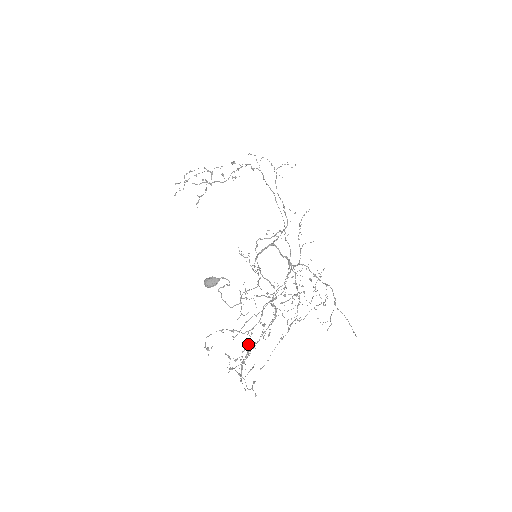
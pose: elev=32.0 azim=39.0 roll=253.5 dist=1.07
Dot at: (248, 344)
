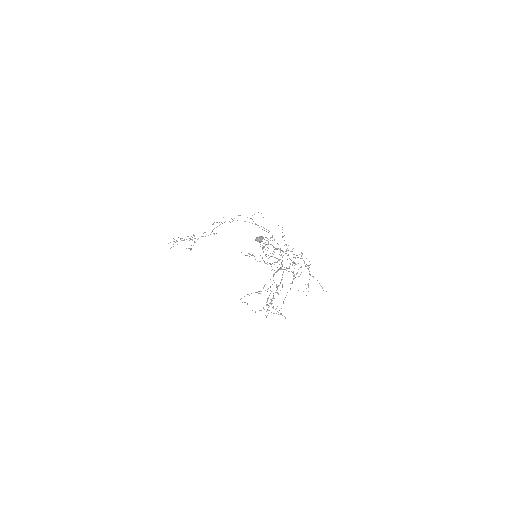
Dot at: occluded
